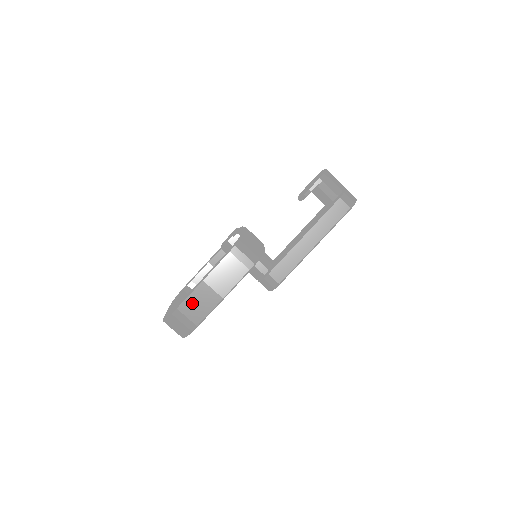
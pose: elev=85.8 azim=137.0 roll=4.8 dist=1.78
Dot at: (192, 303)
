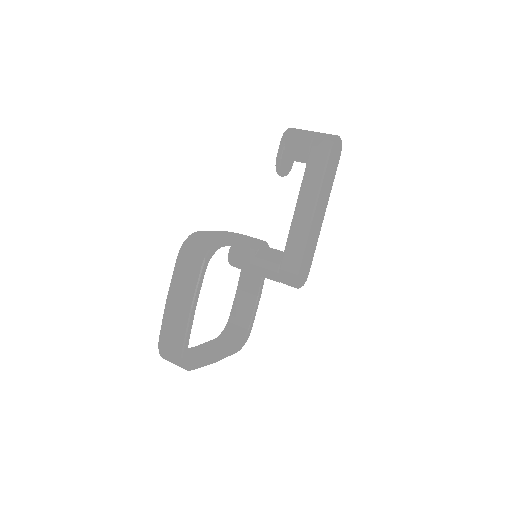
Dot at: (168, 327)
